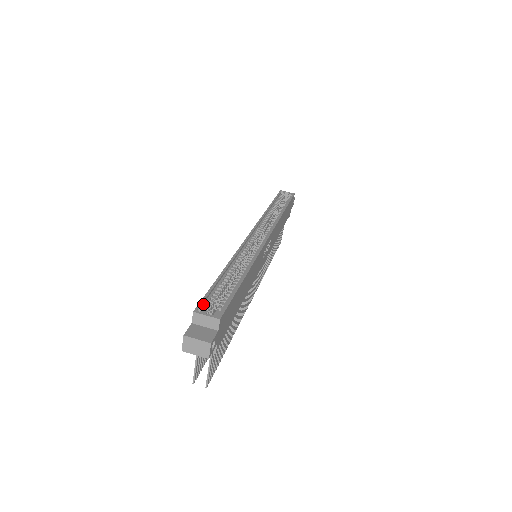
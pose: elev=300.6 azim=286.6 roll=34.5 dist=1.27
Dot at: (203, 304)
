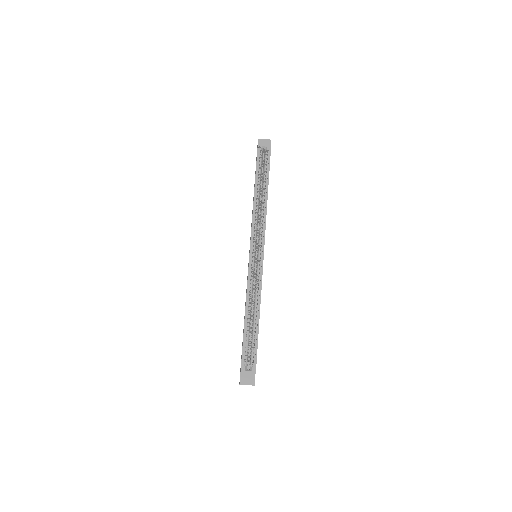
Dot at: (243, 360)
